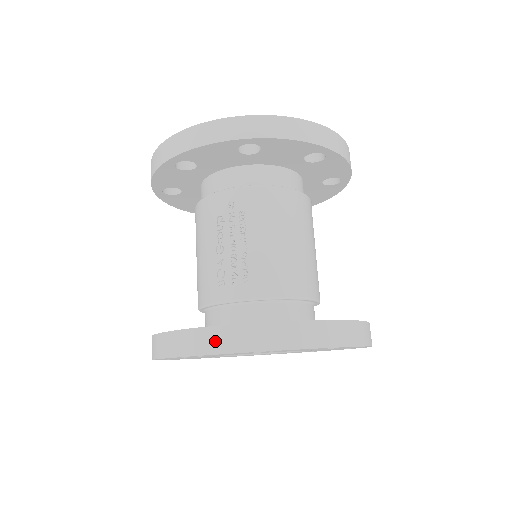
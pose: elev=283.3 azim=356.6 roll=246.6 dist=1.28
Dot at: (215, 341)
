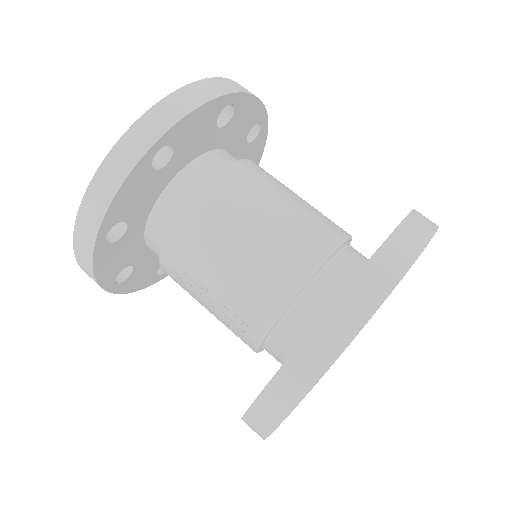
Dot at: (257, 426)
